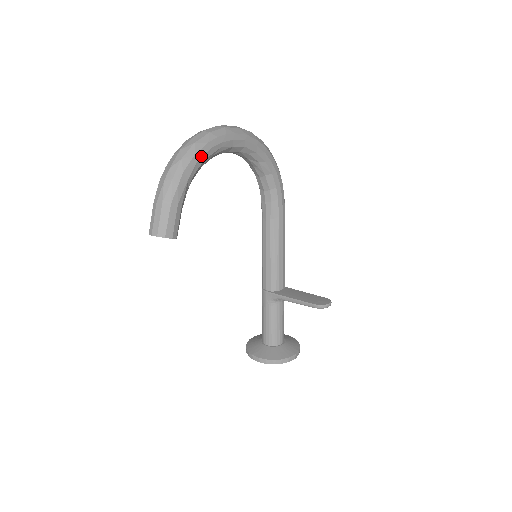
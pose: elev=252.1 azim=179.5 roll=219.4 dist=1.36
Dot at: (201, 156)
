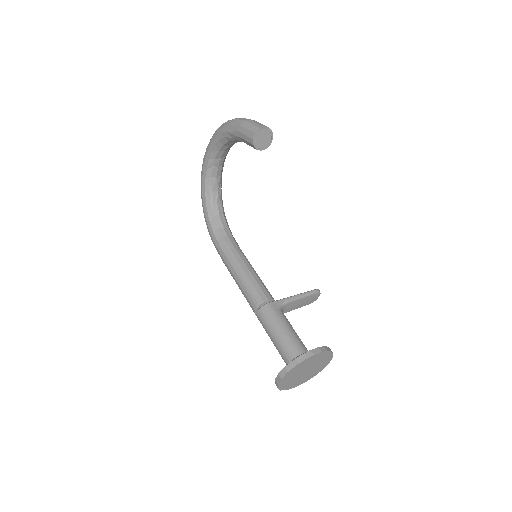
Dot at: occluded
